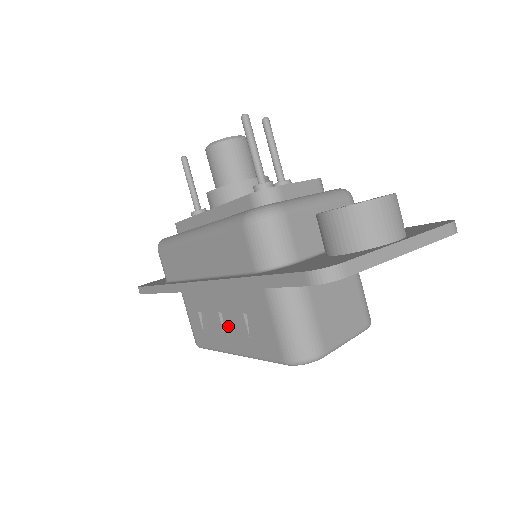
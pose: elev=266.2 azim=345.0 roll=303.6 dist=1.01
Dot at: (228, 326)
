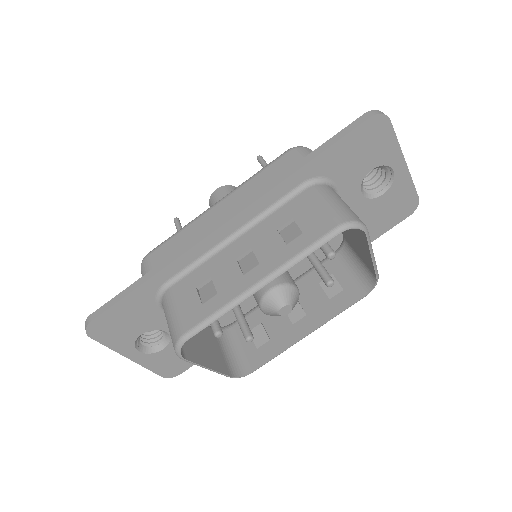
Dot at: (250, 263)
